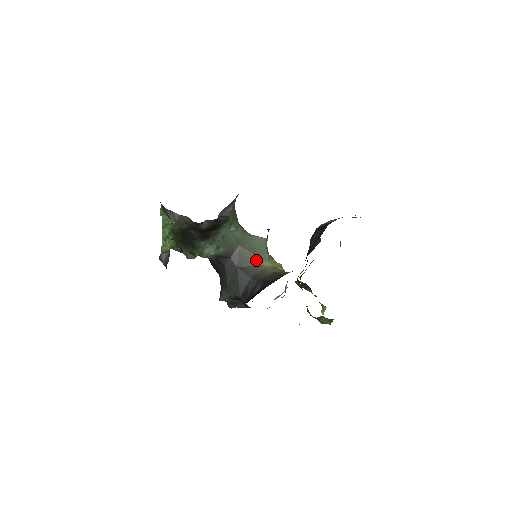
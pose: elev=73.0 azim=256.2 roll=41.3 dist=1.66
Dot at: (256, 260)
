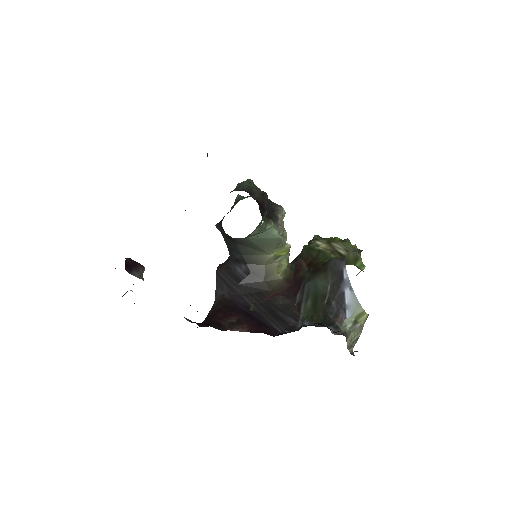
Dot at: (259, 249)
